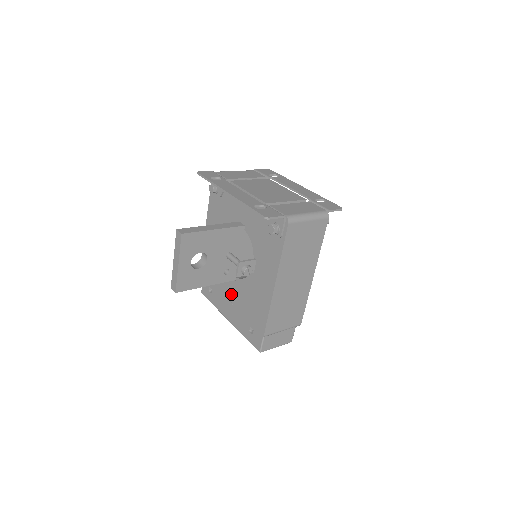
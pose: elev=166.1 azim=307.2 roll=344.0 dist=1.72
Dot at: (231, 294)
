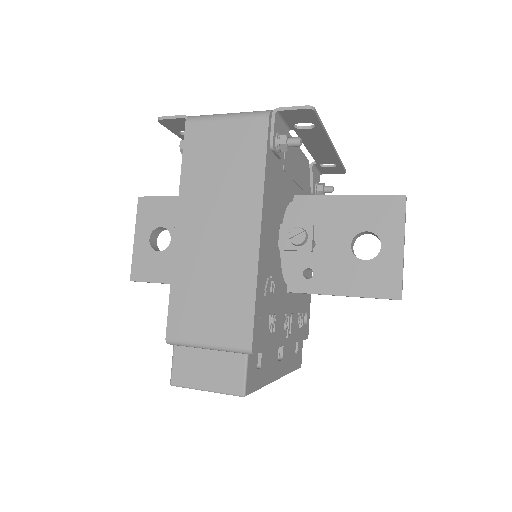
Dot at: occluded
